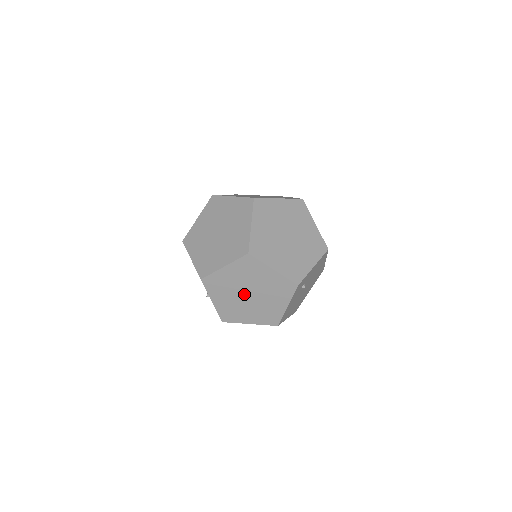
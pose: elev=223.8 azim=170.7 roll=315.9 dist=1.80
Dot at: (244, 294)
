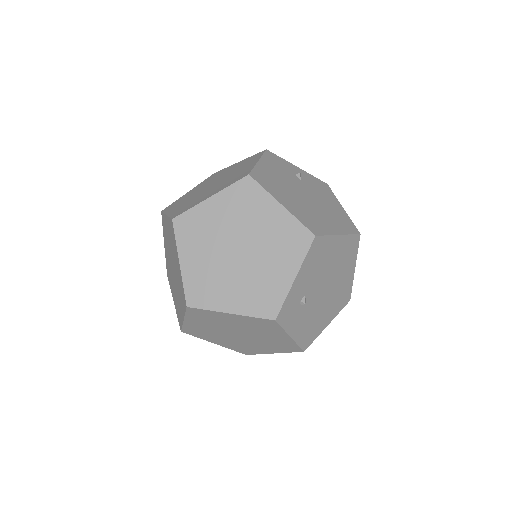
Dot at: (233, 335)
